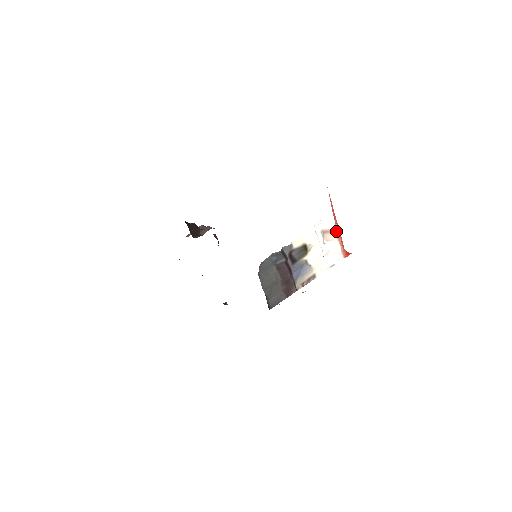
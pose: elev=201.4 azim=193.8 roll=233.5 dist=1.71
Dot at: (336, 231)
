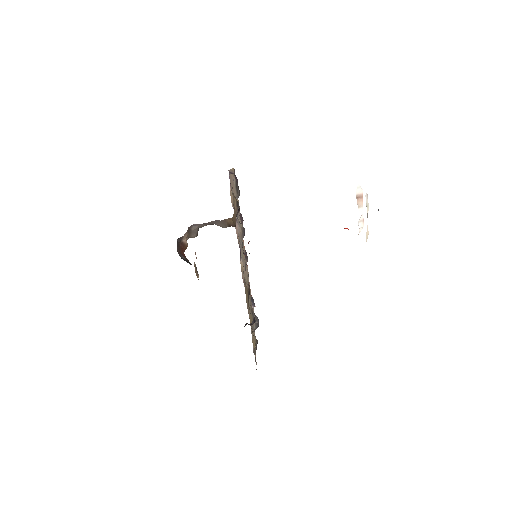
Dot at: (361, 197)
